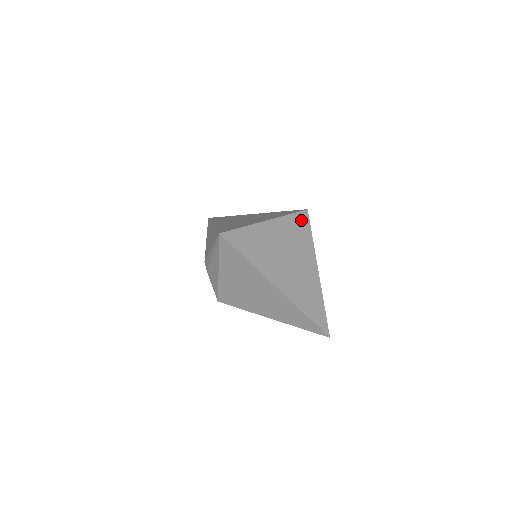
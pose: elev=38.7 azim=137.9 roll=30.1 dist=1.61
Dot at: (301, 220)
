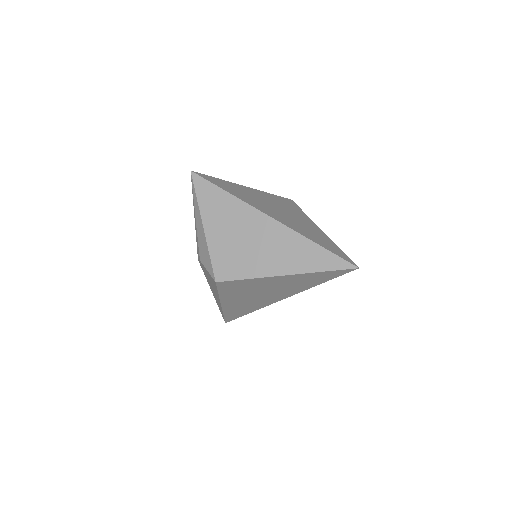
Dot at: (286, 201)
